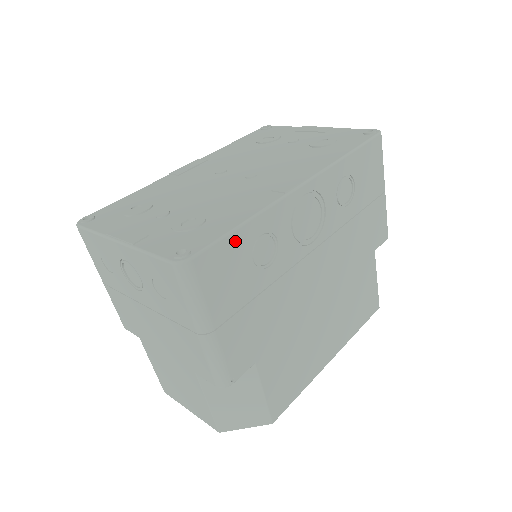
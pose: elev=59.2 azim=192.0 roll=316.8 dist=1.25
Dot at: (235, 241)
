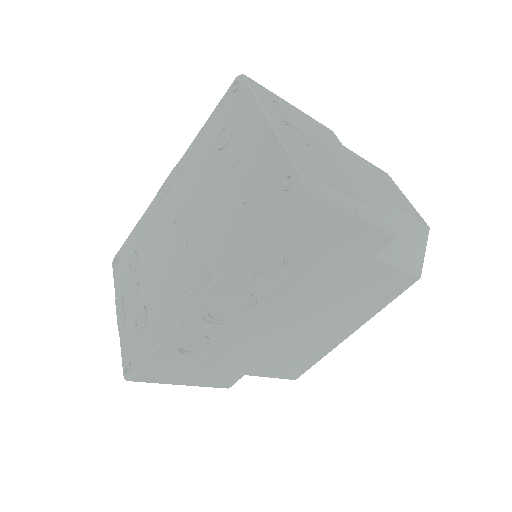
Dot at: (157, 358)
